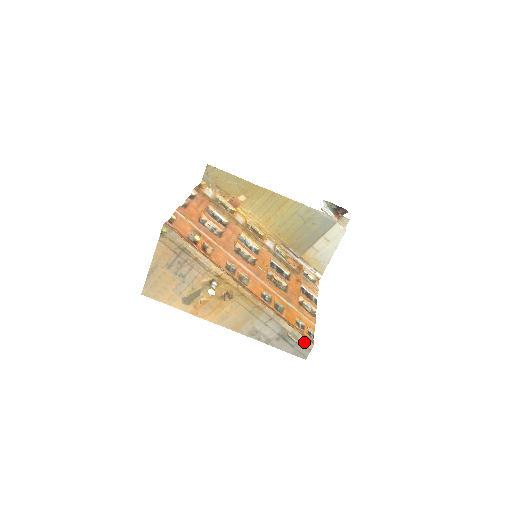
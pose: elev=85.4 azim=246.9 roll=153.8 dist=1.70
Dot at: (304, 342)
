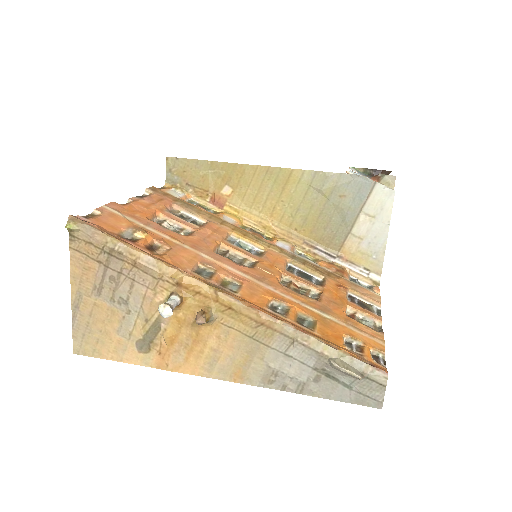
Dot at: (367, 373)
